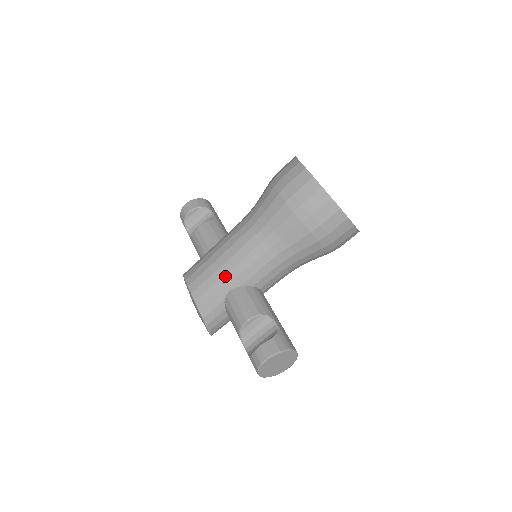
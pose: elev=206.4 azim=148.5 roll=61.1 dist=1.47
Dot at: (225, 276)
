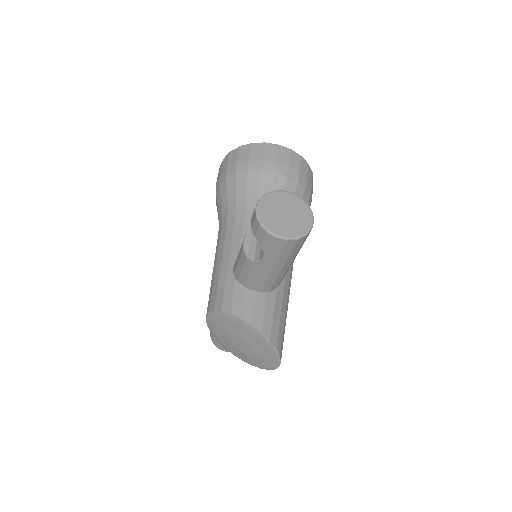
Dot at: (221, 266)
